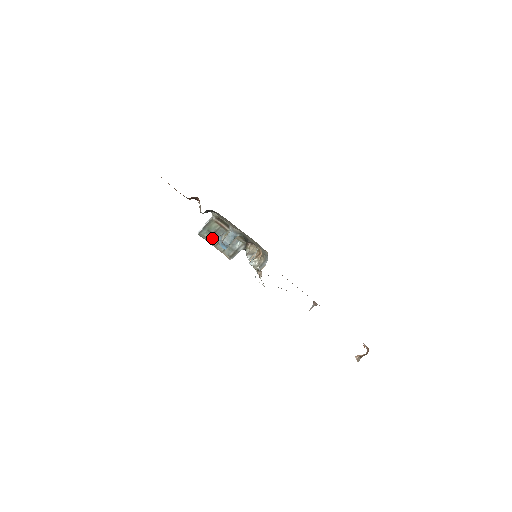
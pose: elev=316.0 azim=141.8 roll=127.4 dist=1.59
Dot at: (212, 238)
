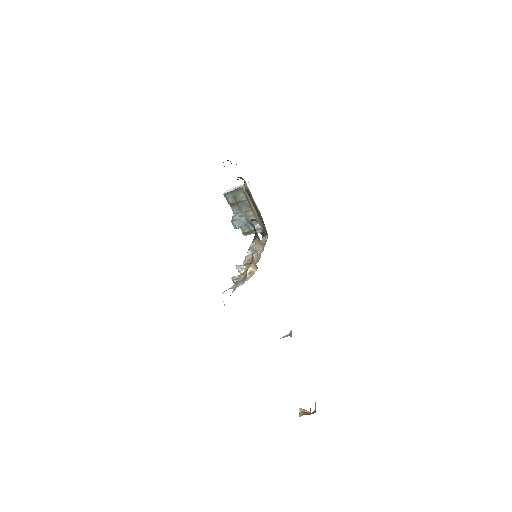
Dot at: (235, 206)
